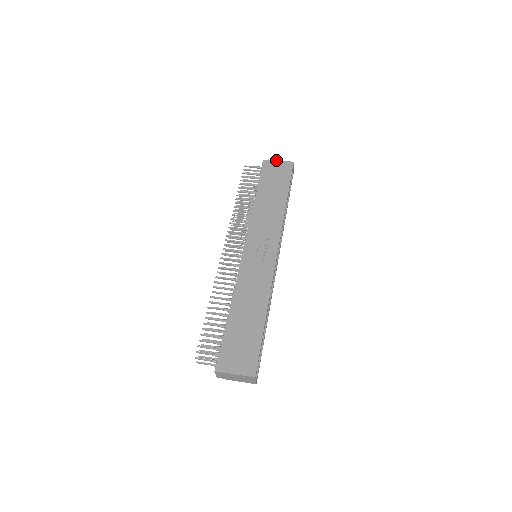
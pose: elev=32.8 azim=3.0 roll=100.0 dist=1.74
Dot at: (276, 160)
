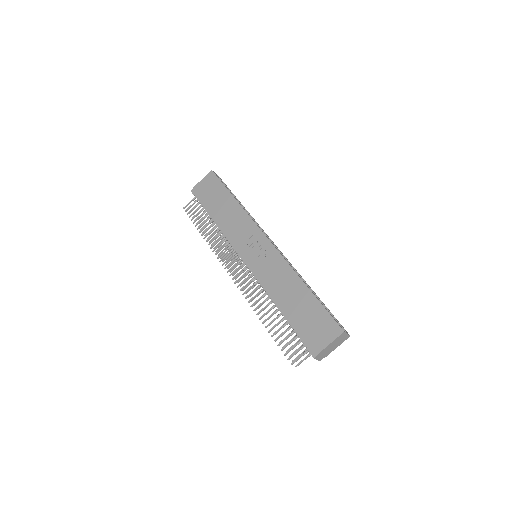
Dot at: (199, 182)
